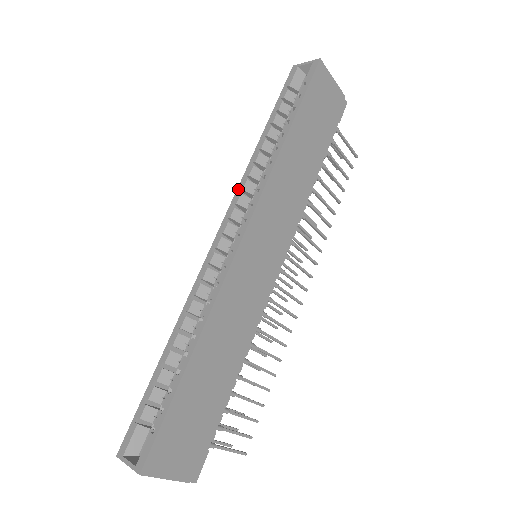
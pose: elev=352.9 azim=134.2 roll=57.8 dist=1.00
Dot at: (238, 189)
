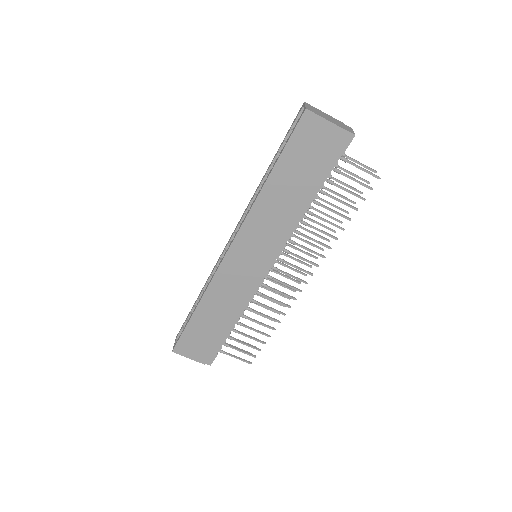
Dot at: (246, 209)
